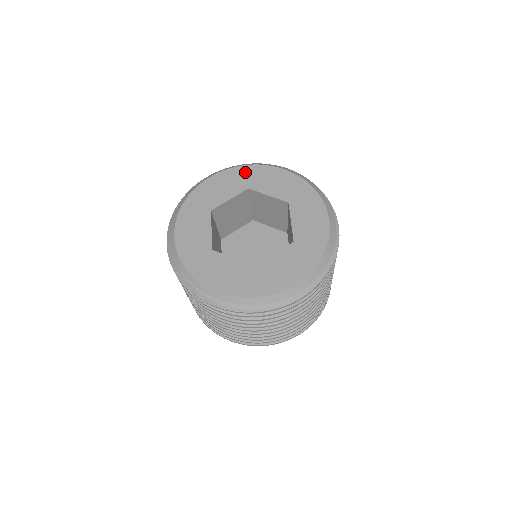
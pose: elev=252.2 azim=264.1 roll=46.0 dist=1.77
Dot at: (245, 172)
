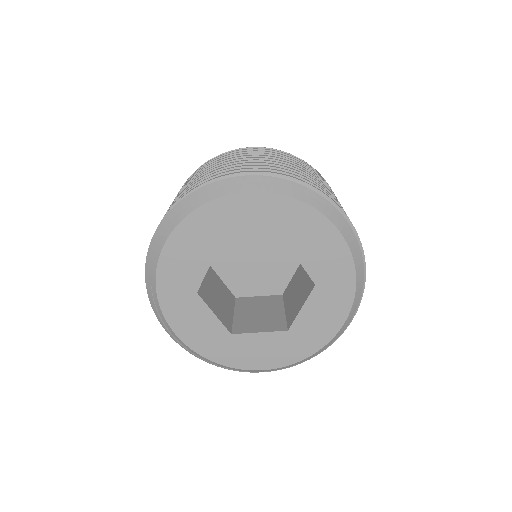
Dot at: (294, 212)
